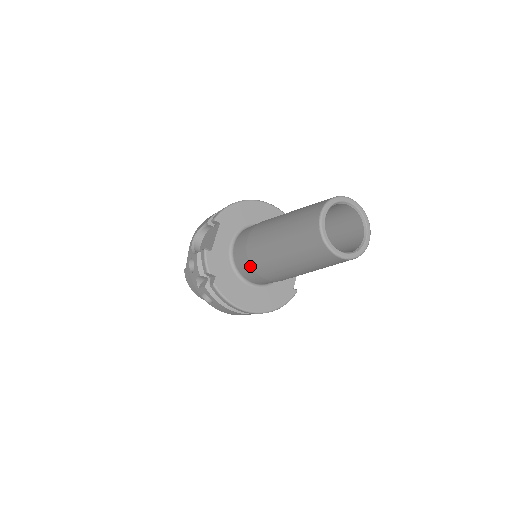
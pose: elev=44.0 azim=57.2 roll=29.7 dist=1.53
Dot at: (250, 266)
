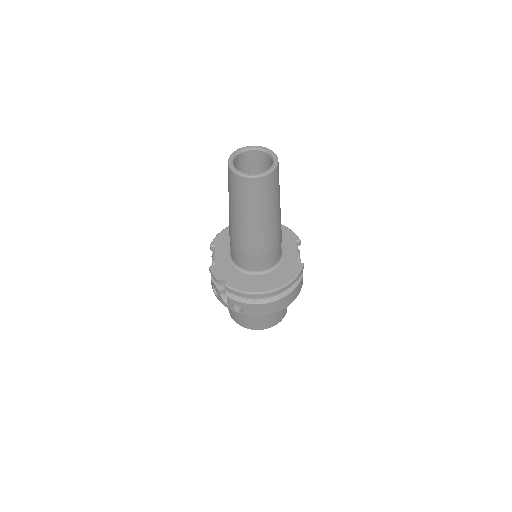
Dot at: (240, 253)
